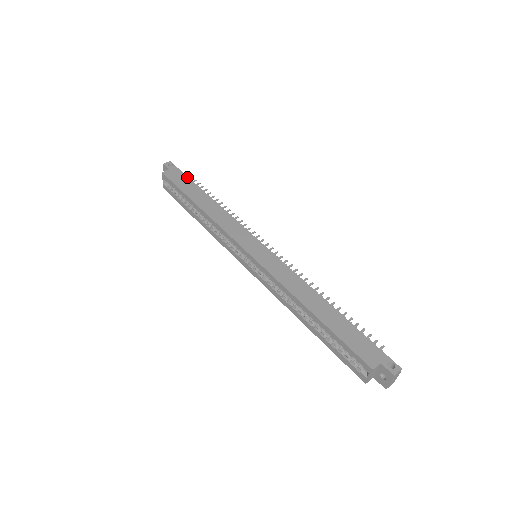
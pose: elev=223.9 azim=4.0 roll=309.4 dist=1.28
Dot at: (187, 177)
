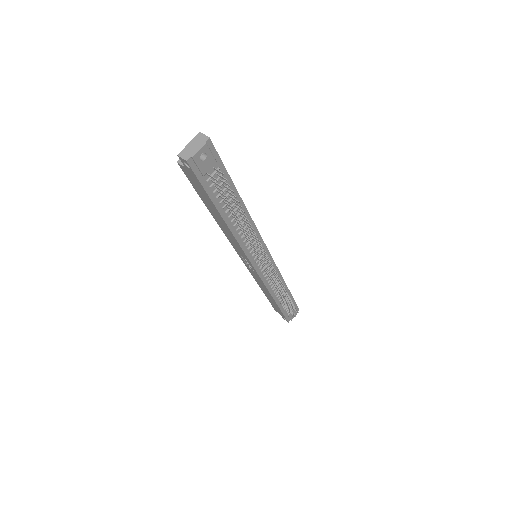
Dot at: occluded
